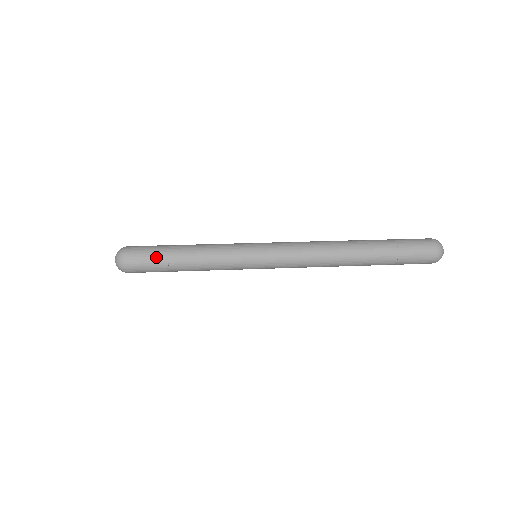
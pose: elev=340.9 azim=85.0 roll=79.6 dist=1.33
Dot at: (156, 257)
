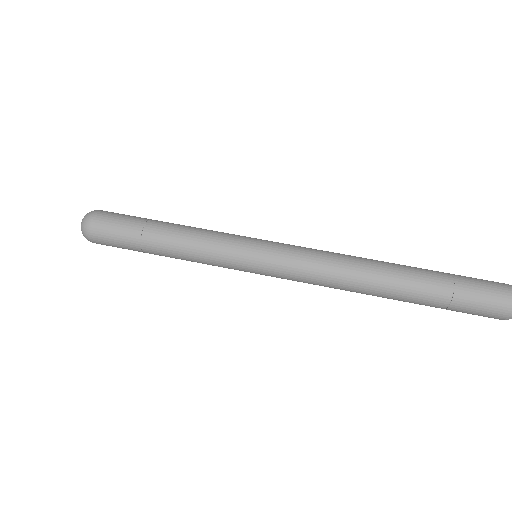
Dot at: (126, 240)
